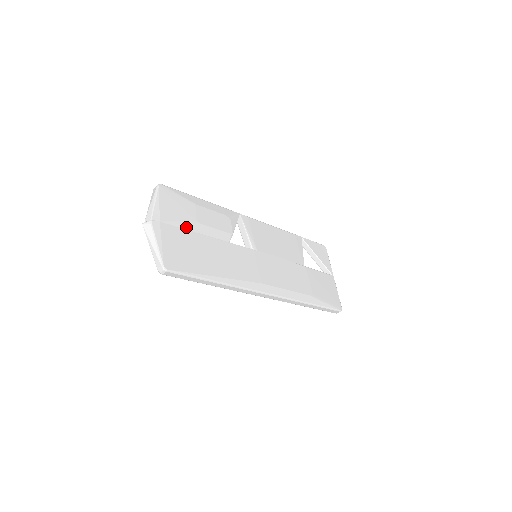
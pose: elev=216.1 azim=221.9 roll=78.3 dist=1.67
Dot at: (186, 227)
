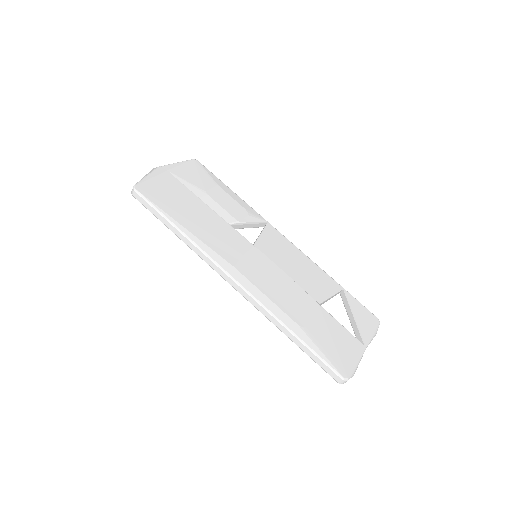
Dot at: (190, 188)
